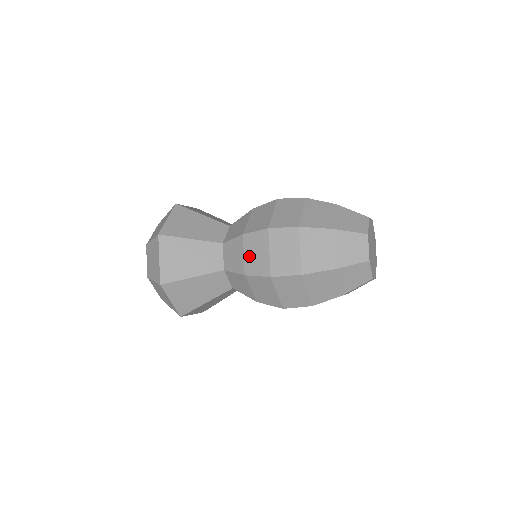
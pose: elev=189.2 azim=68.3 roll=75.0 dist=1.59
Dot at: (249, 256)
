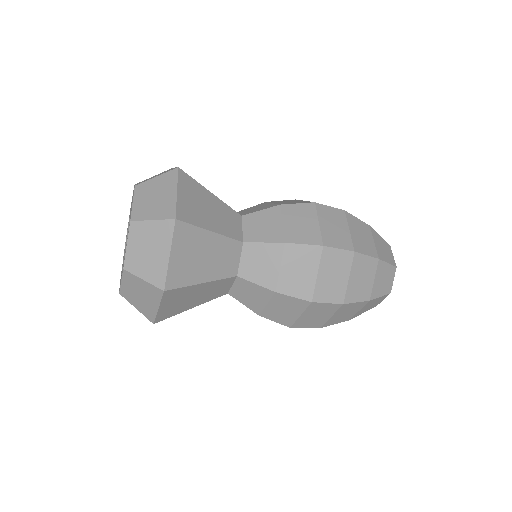
Dot at: (288, 271)
